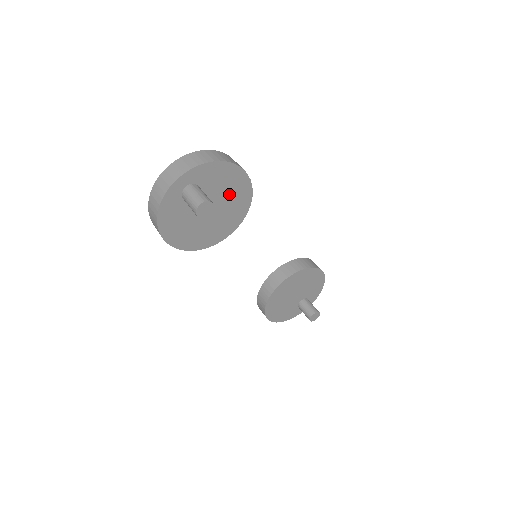
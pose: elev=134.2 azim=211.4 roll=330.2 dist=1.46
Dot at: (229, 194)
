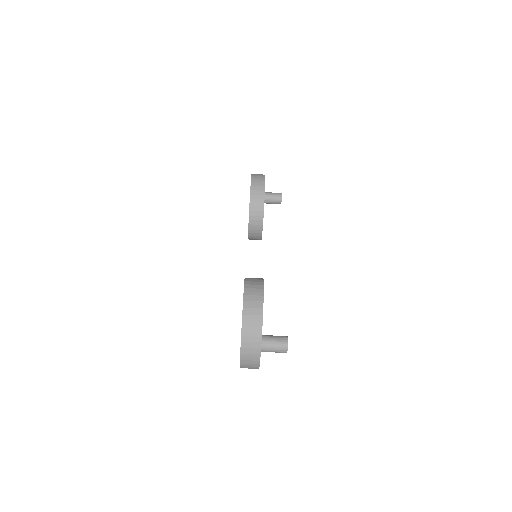
Dot at: occluded
